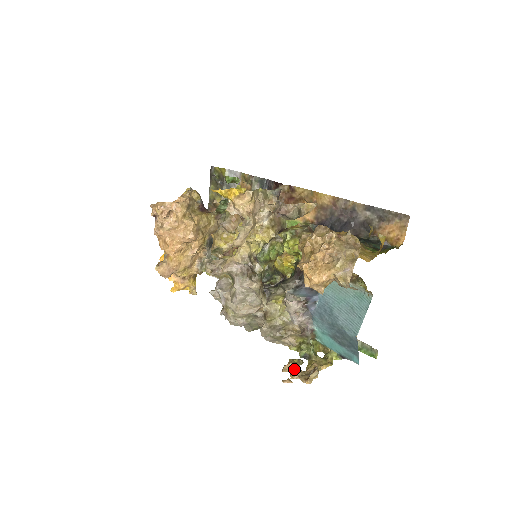
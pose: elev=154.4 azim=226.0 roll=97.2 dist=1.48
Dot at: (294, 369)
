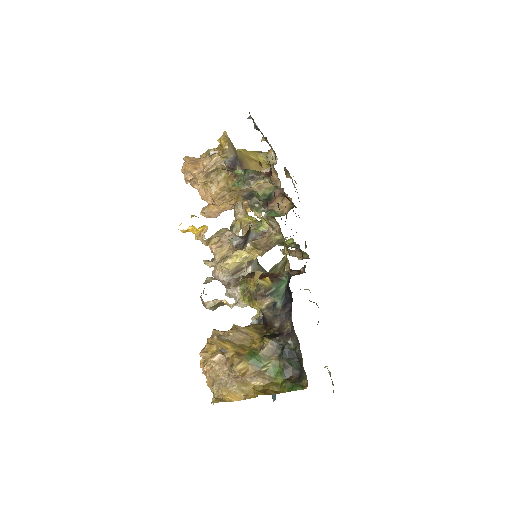
Dot at: occluded
